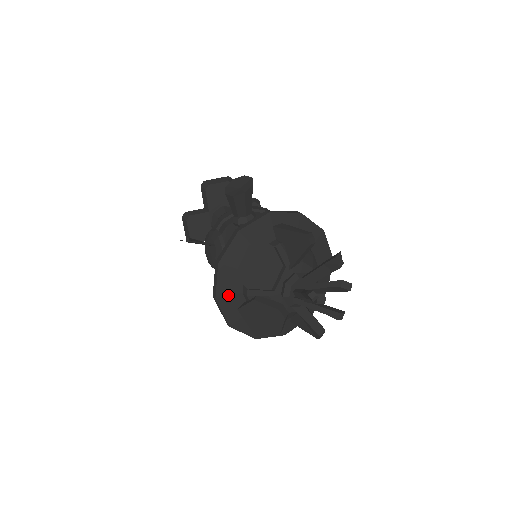
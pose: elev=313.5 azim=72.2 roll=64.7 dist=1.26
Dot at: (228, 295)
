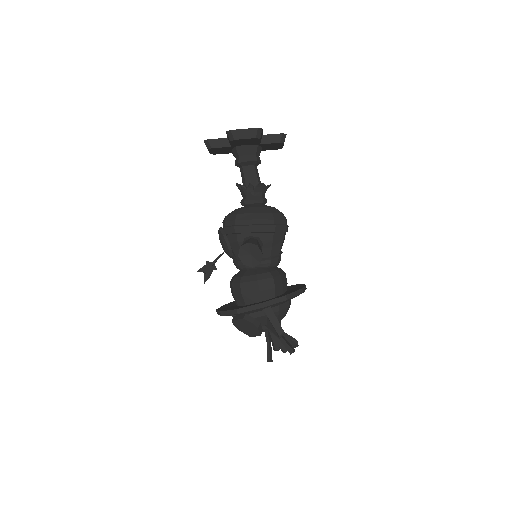
Dot at: occluded
